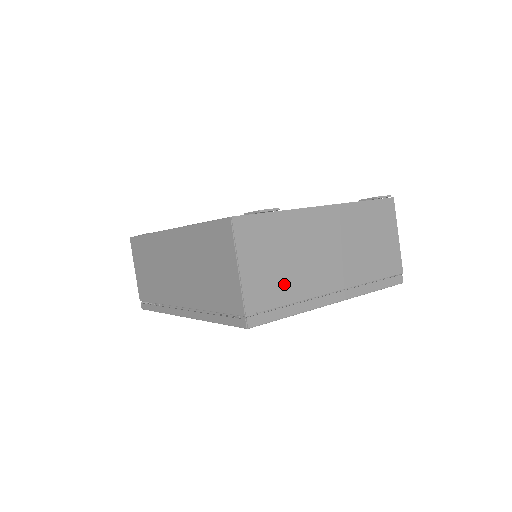
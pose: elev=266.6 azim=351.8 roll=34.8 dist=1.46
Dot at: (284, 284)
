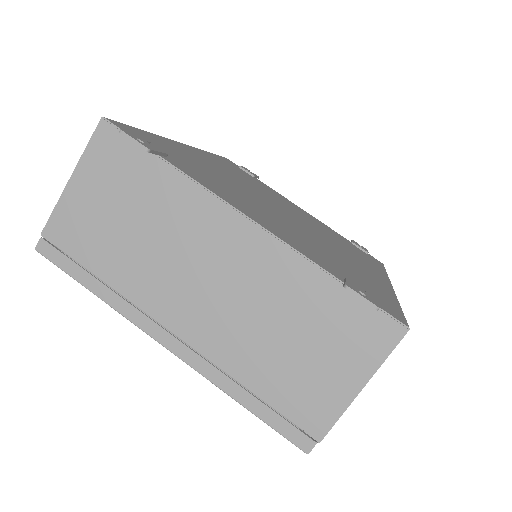
Dot at: (110, 250)
